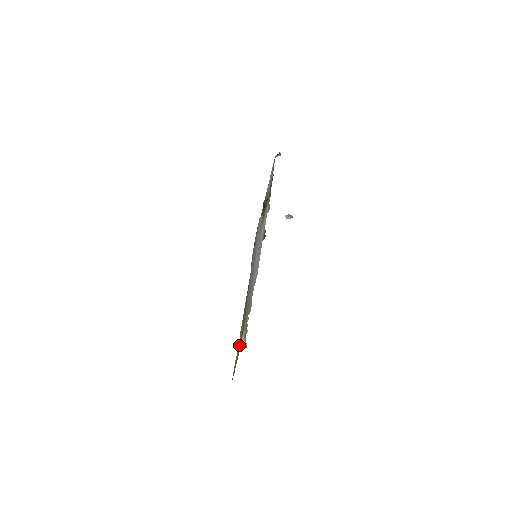
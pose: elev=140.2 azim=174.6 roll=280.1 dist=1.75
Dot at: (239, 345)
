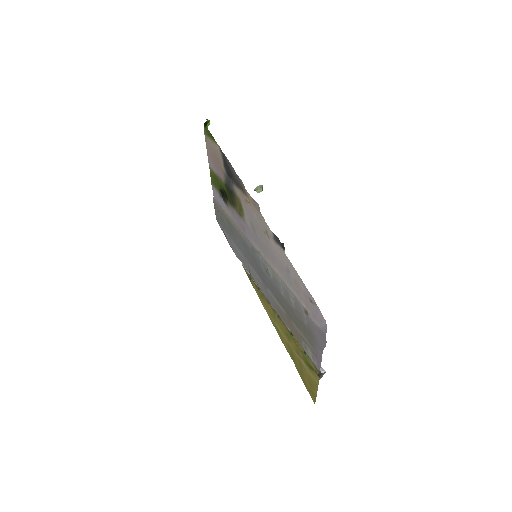
Dot at: (302, 365)
